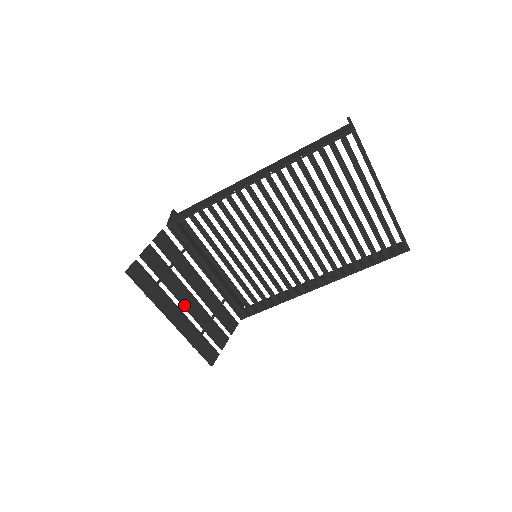
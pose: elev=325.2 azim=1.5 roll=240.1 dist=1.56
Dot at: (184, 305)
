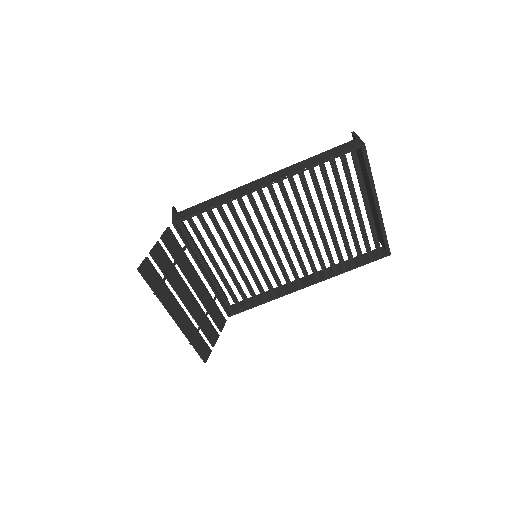
Dot at: (185, 303)
